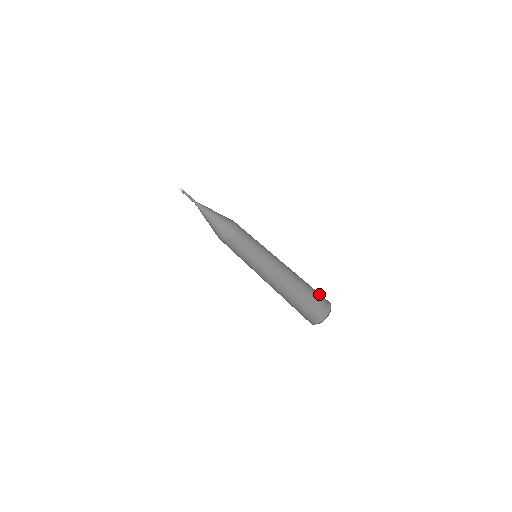
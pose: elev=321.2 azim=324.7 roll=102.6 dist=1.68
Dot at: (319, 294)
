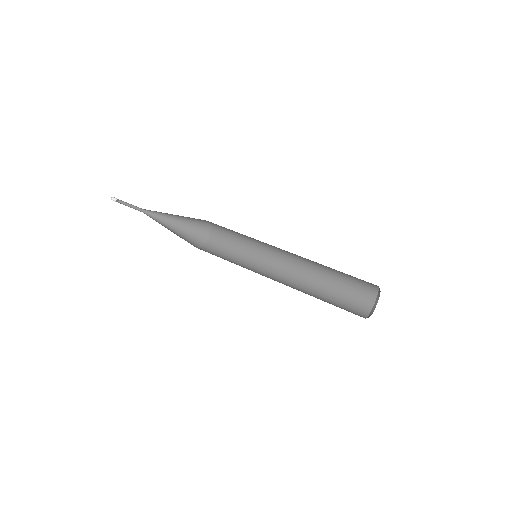
Dot at: (356, 291)
